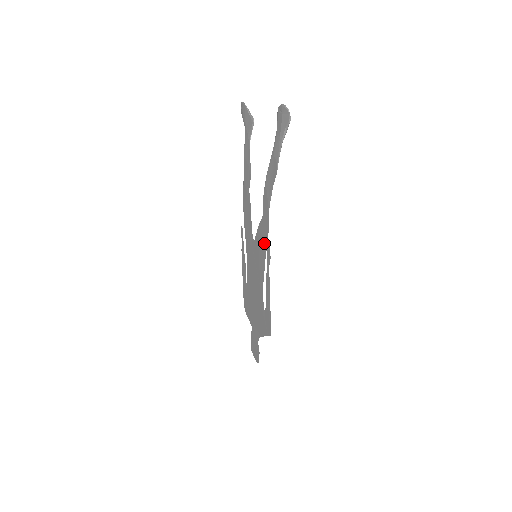
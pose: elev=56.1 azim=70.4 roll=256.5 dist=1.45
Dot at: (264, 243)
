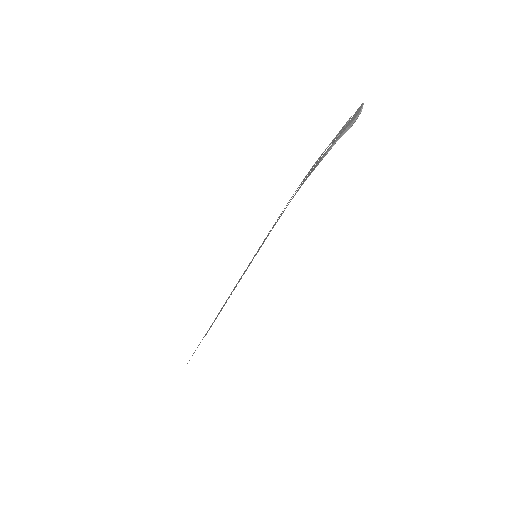
Dot at: occluded
